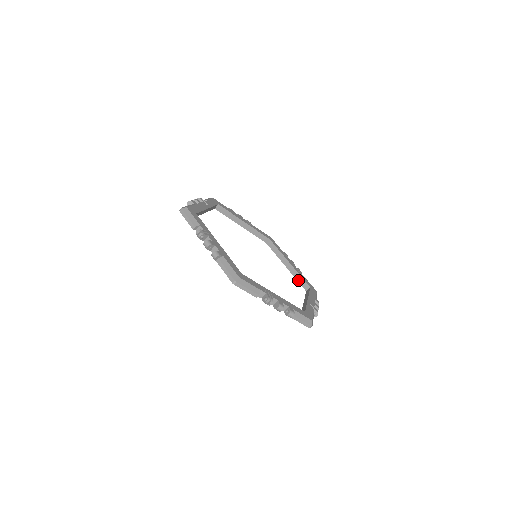
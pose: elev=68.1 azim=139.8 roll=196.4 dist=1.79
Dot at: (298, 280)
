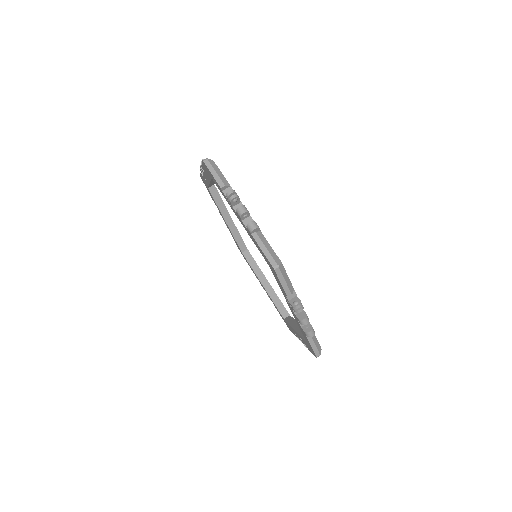
Dot at: (276, 304)
